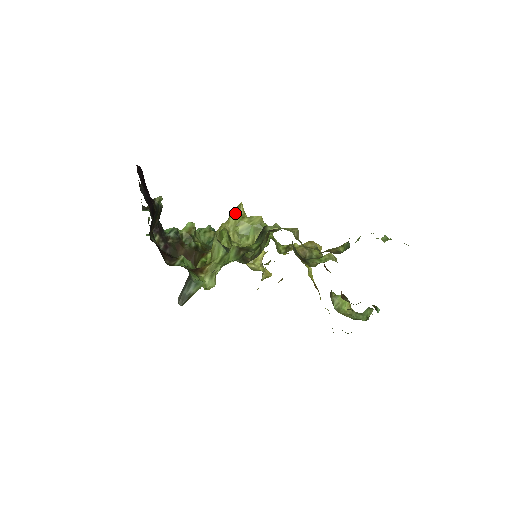
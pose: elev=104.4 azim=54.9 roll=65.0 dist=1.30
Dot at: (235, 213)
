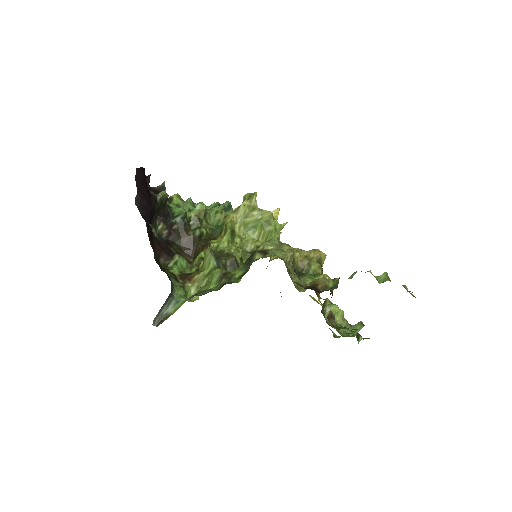
Dot at: (247, 202)
